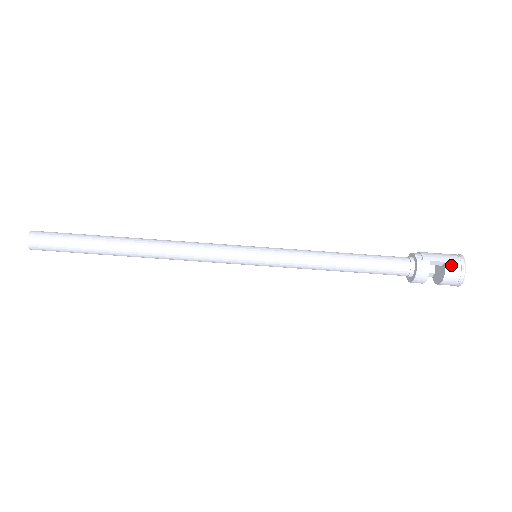
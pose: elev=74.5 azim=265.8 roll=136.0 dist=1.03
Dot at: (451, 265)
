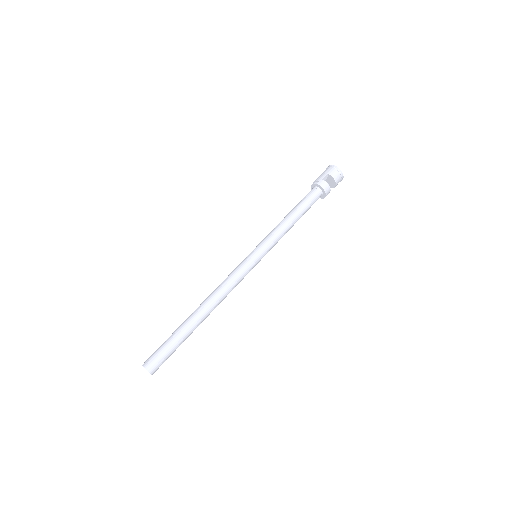
Dot at: (331, 172)
